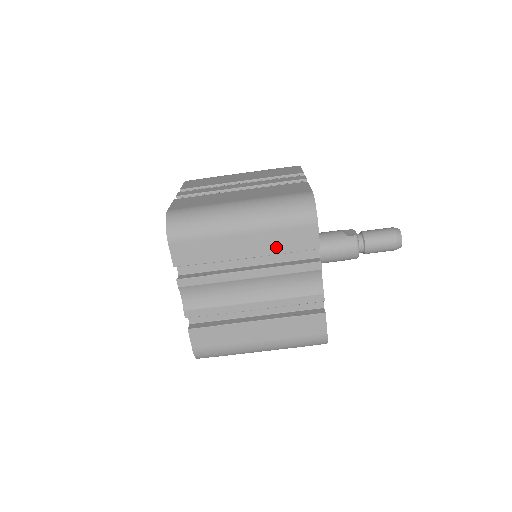
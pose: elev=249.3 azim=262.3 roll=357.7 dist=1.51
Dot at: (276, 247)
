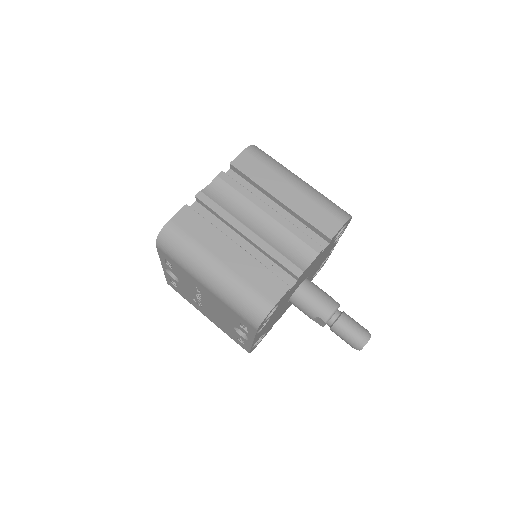
Dot at: (305, 212)
